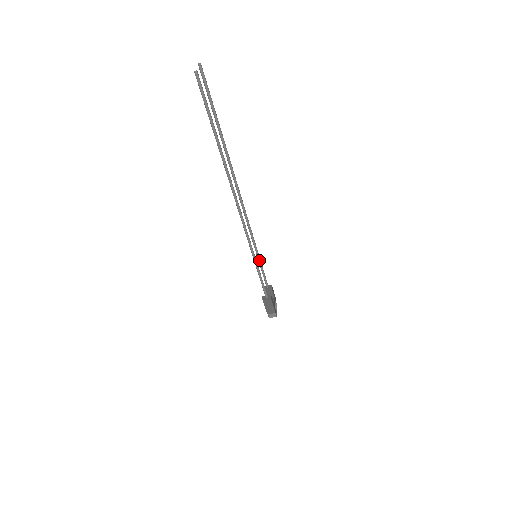
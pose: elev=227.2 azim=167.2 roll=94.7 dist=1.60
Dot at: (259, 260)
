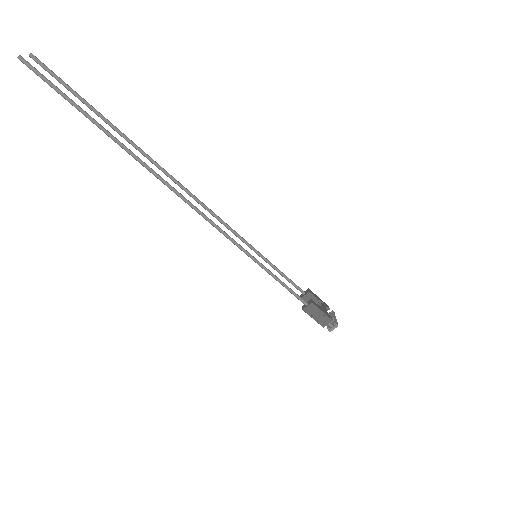
Dot at: (267, 262)
